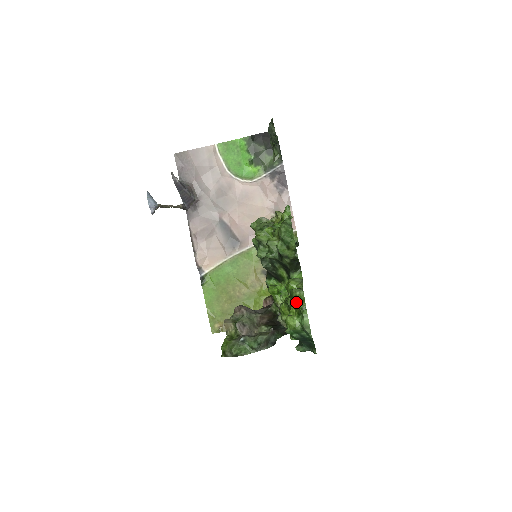
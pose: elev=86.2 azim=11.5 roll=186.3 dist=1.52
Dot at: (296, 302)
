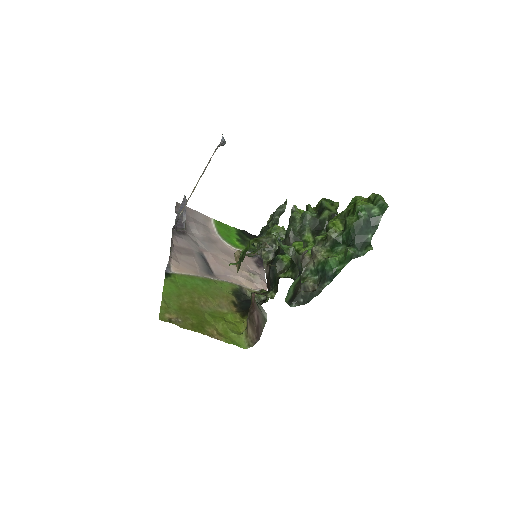
Dot at: (362, 199)
